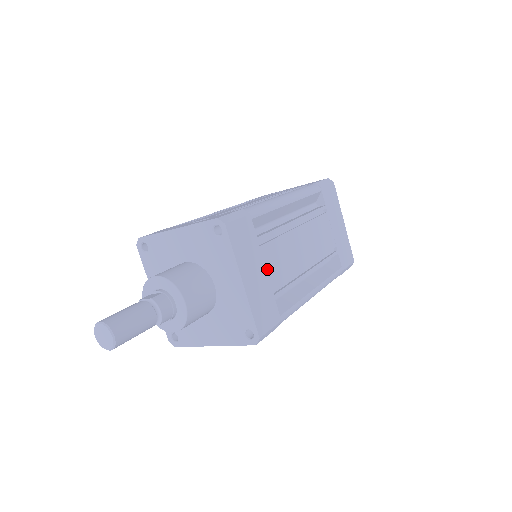
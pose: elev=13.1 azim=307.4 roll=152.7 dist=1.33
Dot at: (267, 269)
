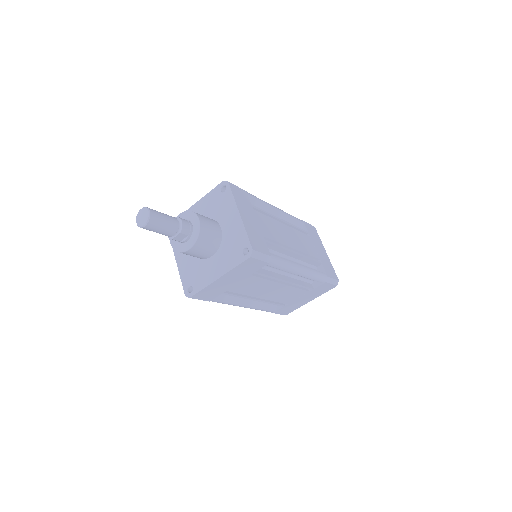
Dot at: (259, 224)
